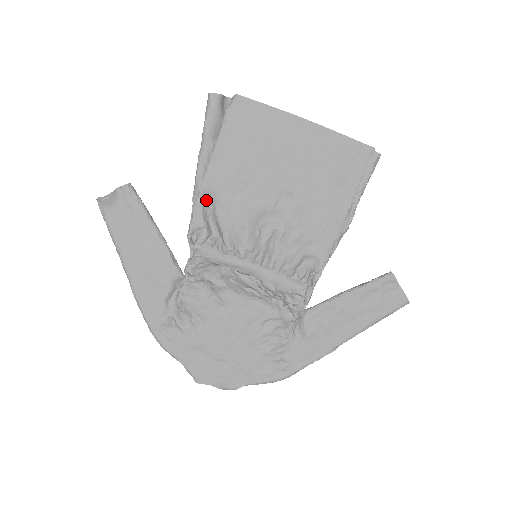
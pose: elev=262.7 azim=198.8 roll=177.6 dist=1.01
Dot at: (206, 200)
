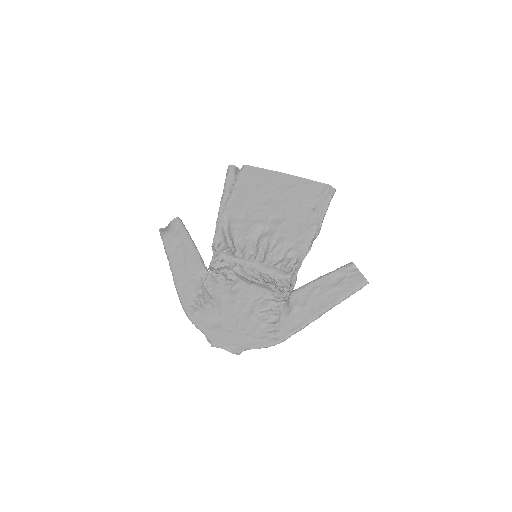
Dot at: (224, 223)
